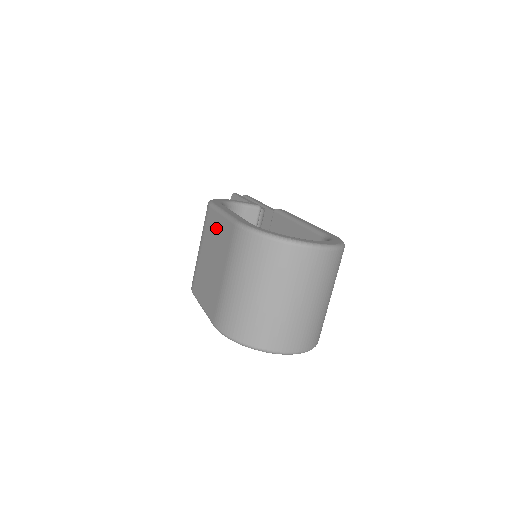
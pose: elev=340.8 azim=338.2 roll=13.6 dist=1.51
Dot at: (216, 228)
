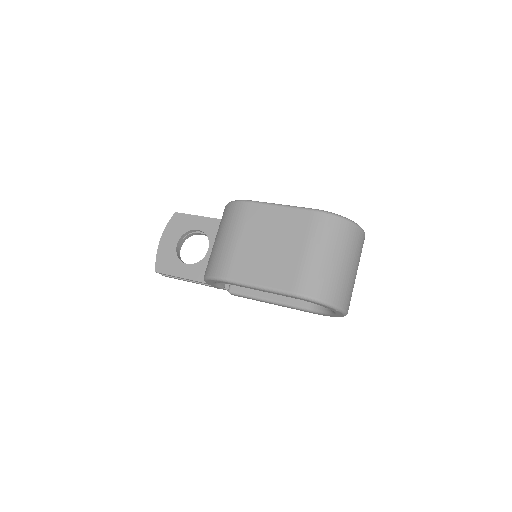
Dot at: (273, 217)
